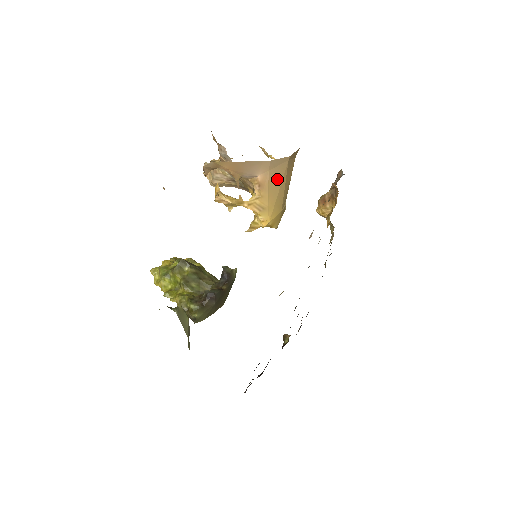
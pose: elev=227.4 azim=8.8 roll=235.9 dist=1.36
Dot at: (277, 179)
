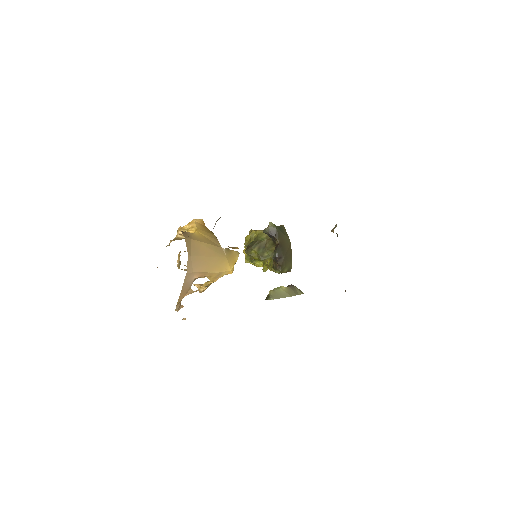
Dot at: (201, 265)
